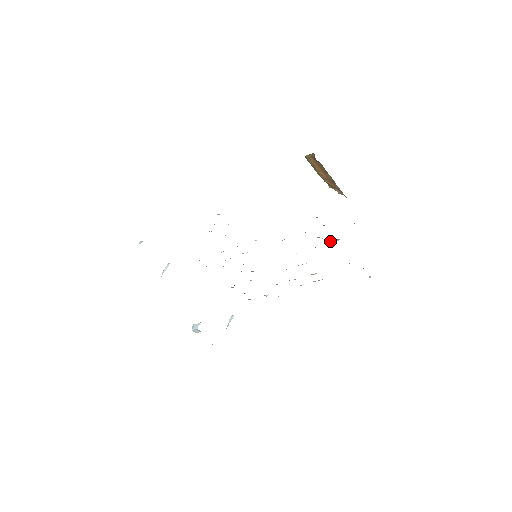
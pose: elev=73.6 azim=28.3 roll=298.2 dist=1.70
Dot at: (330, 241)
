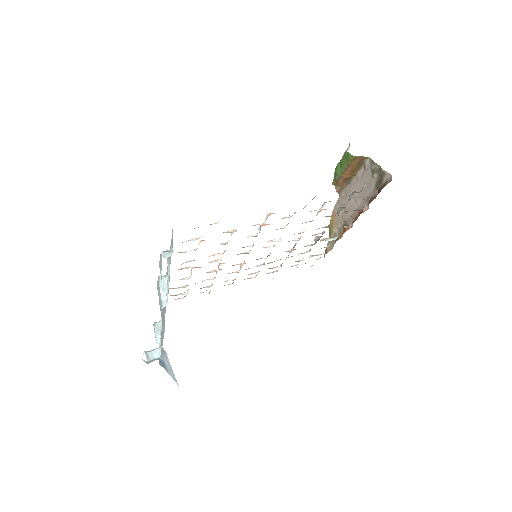
Dot at: (324, 239)
